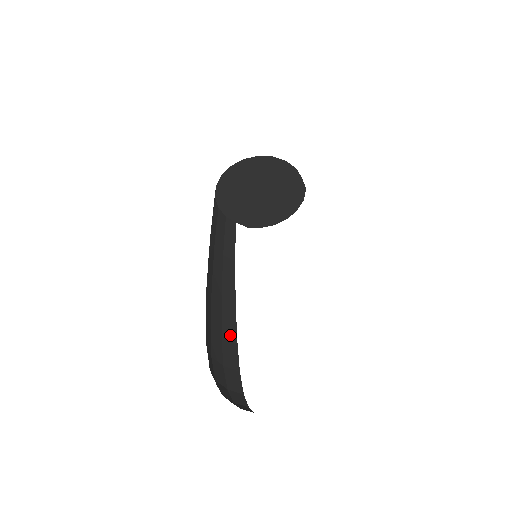
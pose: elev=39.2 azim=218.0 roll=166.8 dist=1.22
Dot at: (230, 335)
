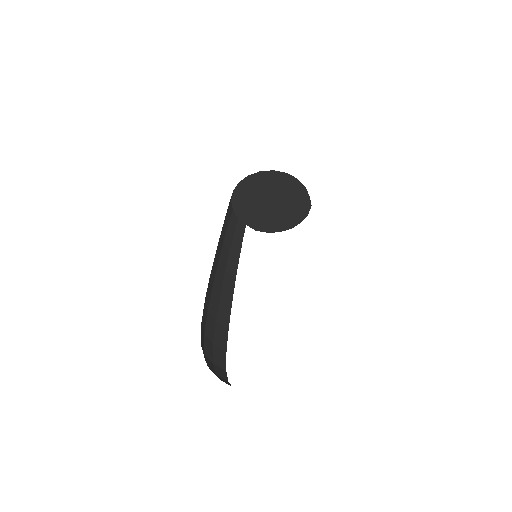
Dot at: (224, 320)
